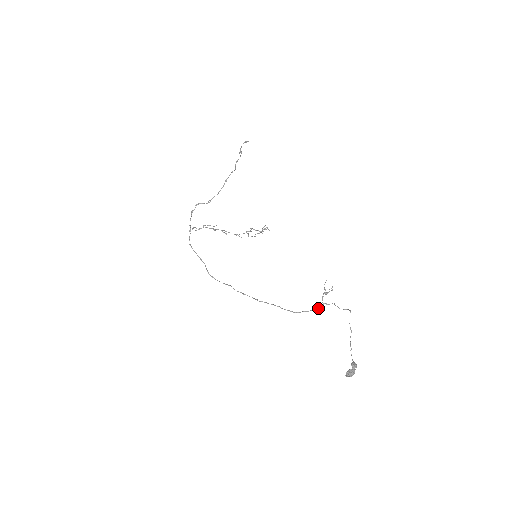
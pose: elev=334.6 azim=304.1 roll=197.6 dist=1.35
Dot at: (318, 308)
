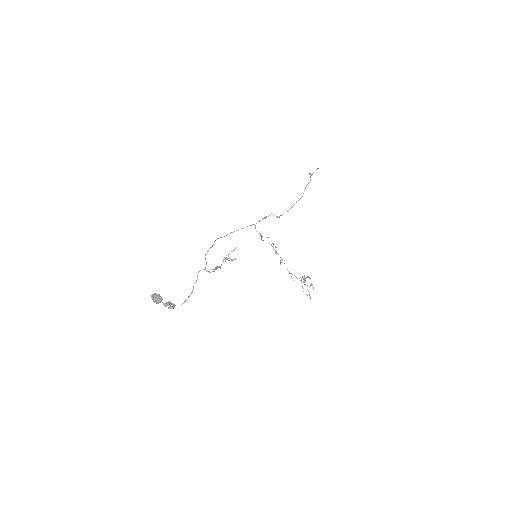
Dot at: (214, 270)
